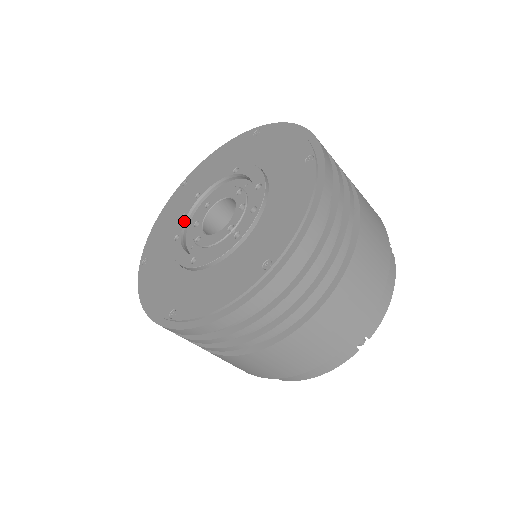
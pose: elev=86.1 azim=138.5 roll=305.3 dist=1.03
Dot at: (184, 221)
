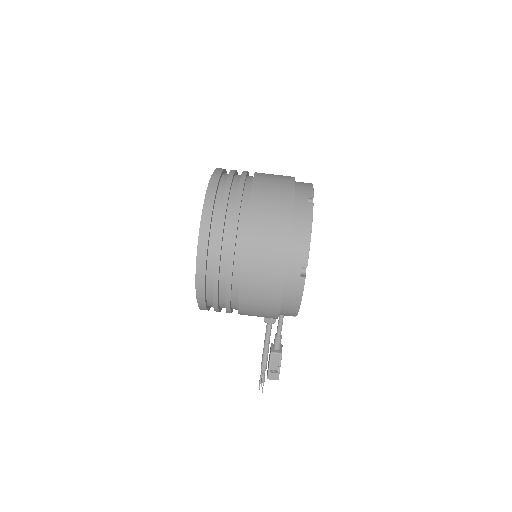
Dot at: occluded
